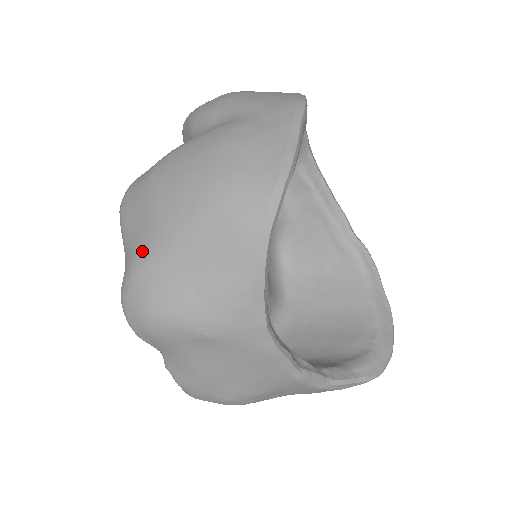
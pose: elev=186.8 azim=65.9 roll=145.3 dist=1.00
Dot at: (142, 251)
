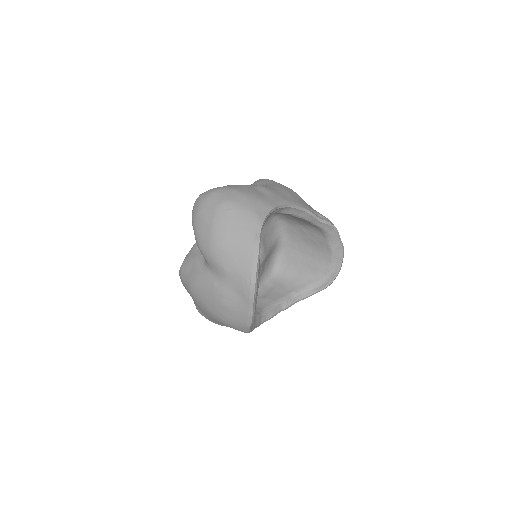
Dot at: (200, 311)
